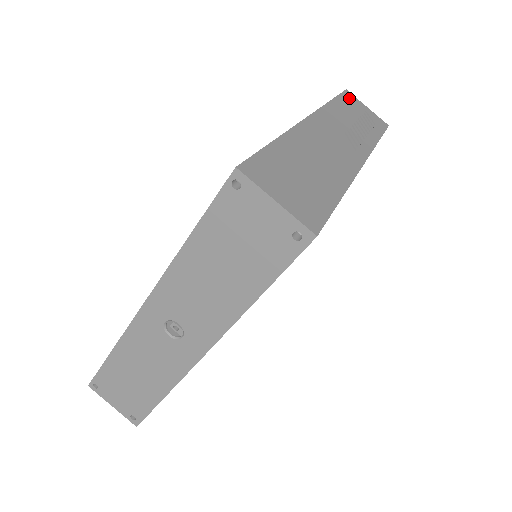
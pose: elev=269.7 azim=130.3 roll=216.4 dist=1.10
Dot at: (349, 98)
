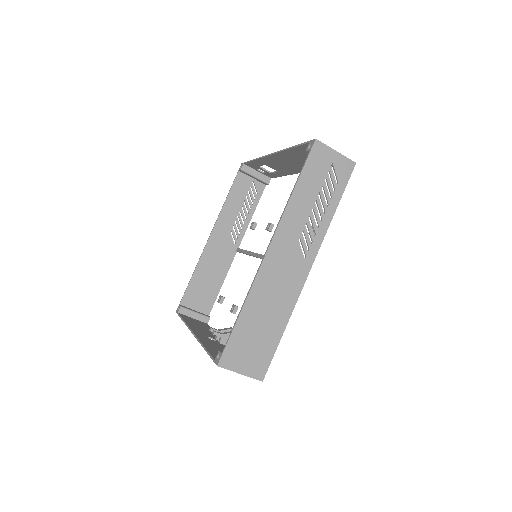
Dot at: (316, 158)
